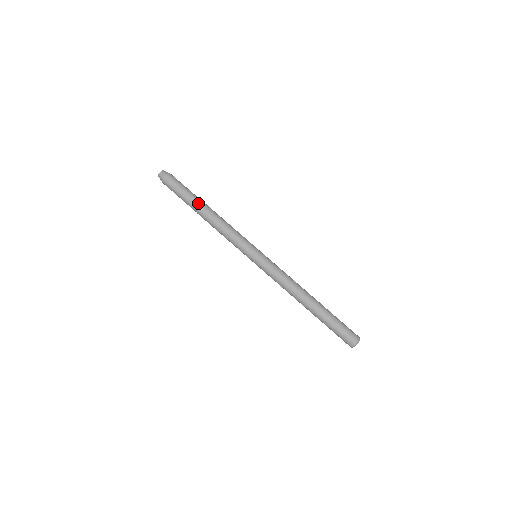
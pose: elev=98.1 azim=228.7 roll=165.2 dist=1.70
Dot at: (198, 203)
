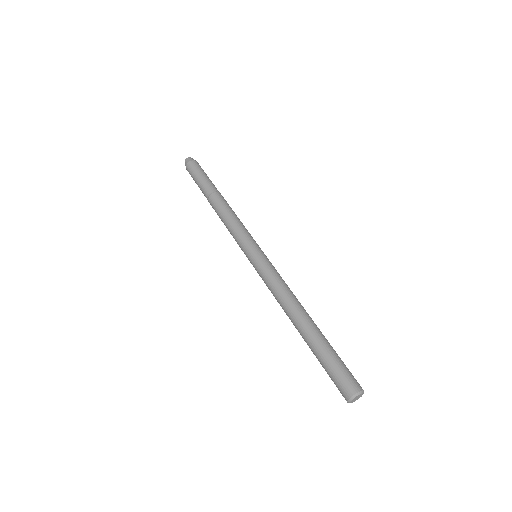
Dot at: occluded
